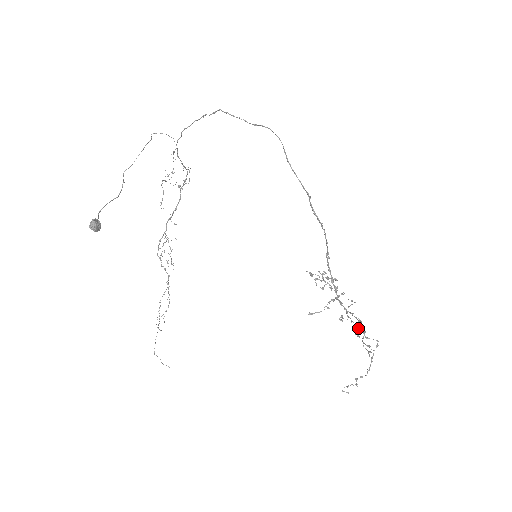
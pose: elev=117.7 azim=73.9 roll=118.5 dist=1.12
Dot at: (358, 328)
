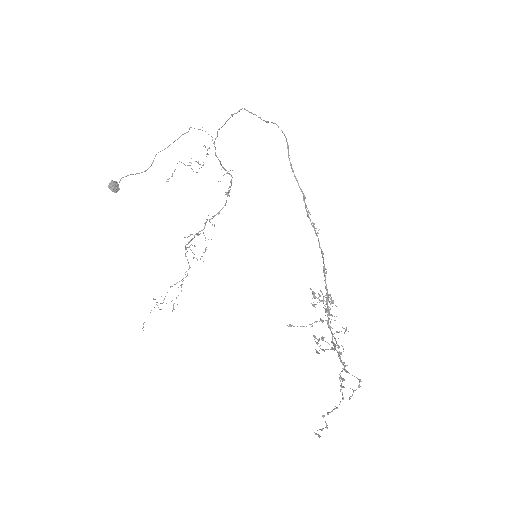
Dot at: (339, 357)
